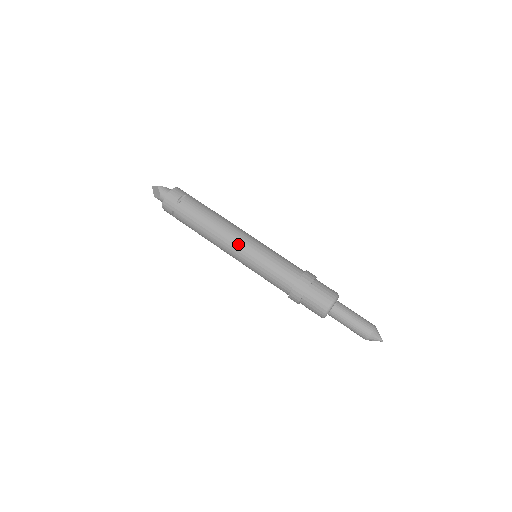
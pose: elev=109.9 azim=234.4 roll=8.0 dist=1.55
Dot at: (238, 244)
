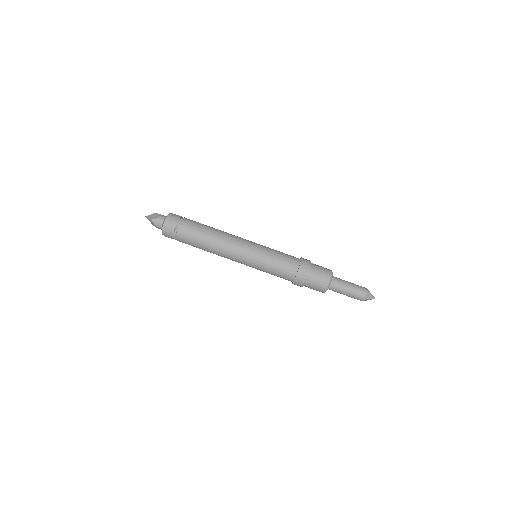
Dot at: (238, 258)
